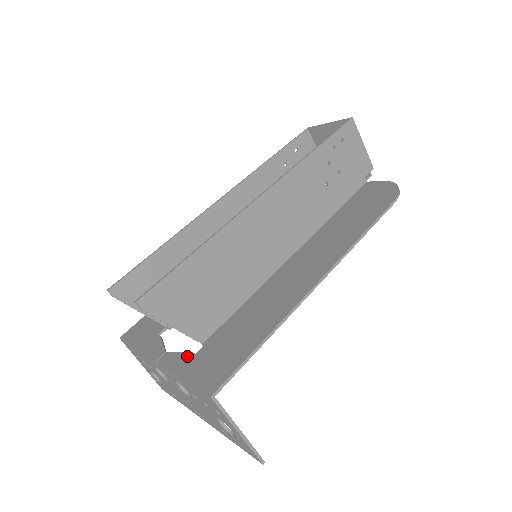
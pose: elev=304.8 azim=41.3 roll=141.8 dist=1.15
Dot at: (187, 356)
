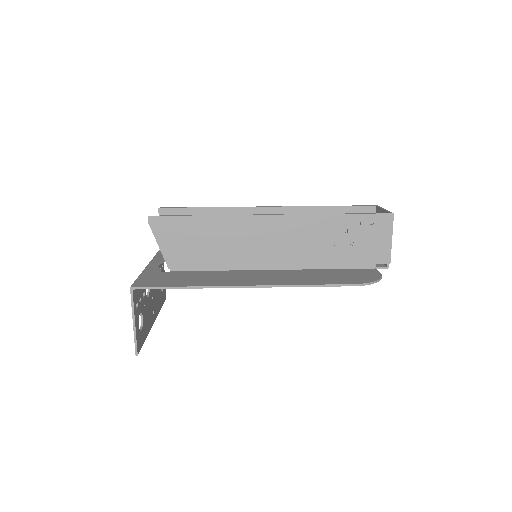
Dot at: (157, 270)
